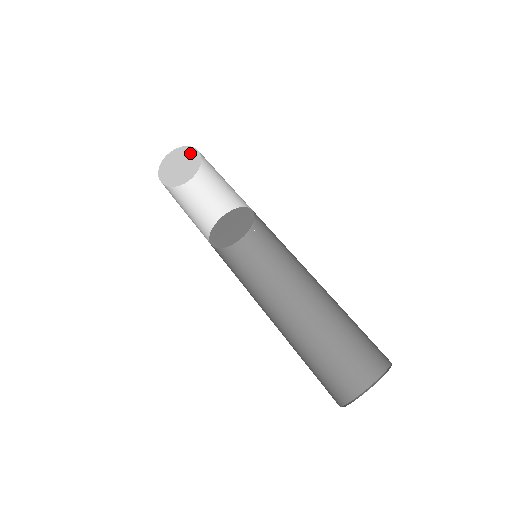
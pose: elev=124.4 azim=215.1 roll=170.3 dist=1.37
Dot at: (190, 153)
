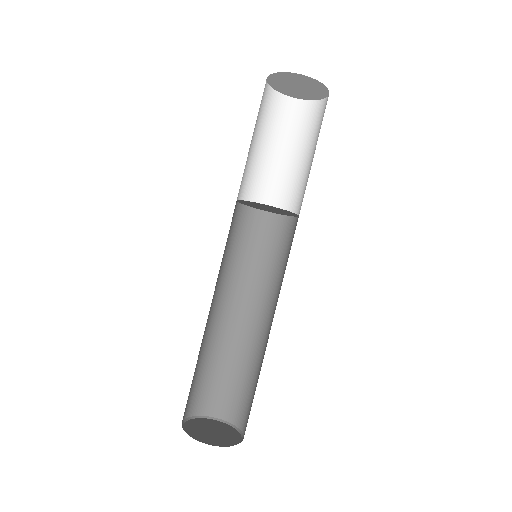
Dot at: (298, 77)
